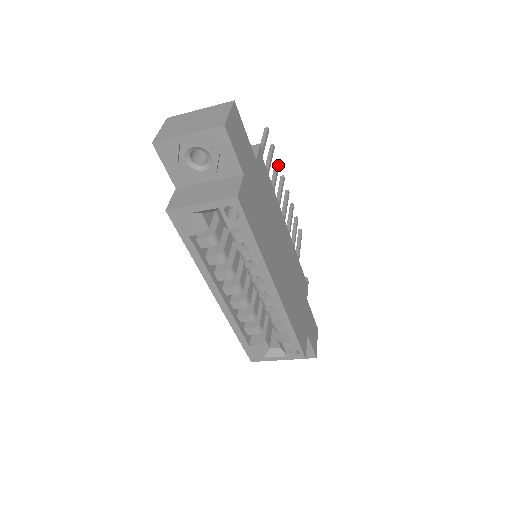
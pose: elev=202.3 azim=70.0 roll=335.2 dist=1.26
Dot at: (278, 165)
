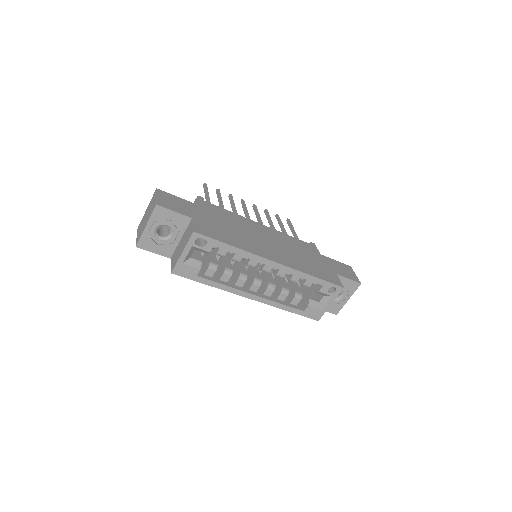
Dot at: (231, 197)
